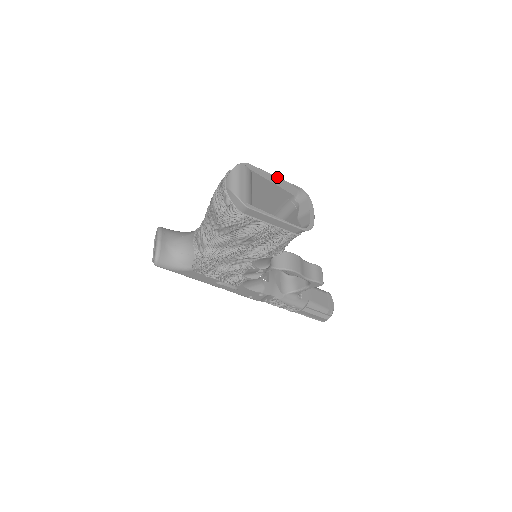
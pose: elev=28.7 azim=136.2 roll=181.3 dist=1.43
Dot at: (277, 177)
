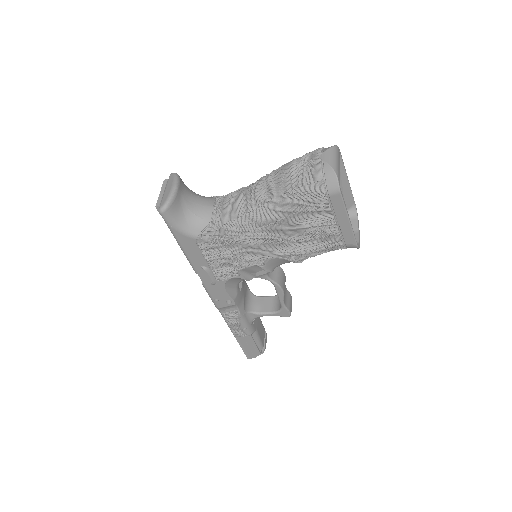
Dot at: occluded
